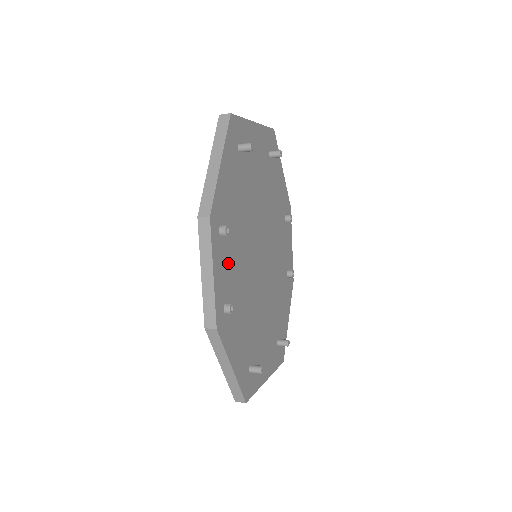
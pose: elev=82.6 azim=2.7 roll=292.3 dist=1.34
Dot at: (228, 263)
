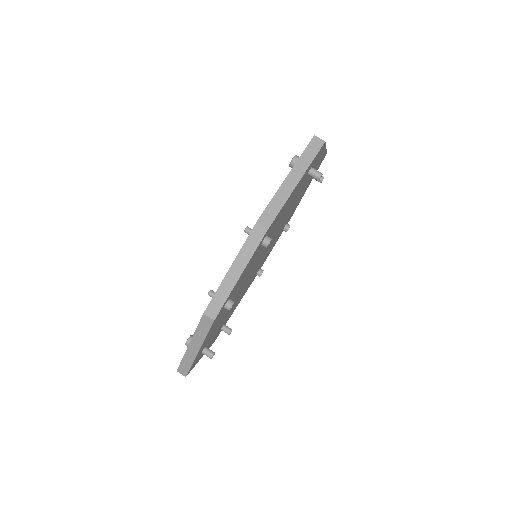
Dot at: (249, 266)
